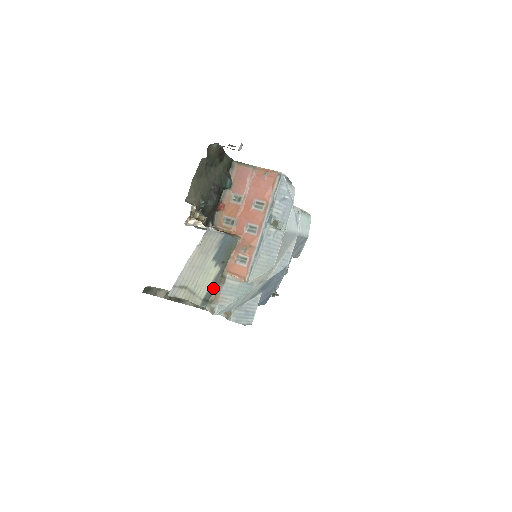
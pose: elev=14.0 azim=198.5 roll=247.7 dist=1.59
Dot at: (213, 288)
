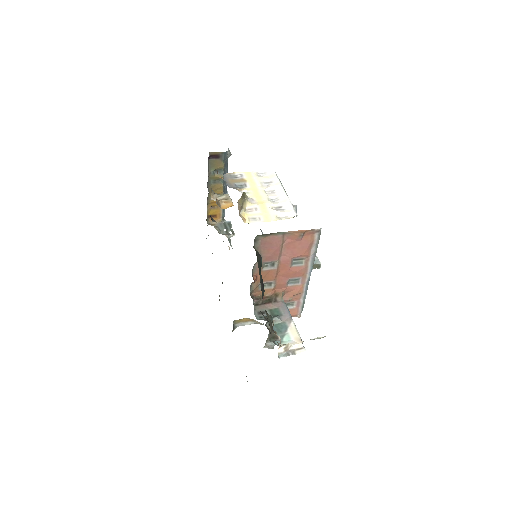
Dot at: (268, 336)
